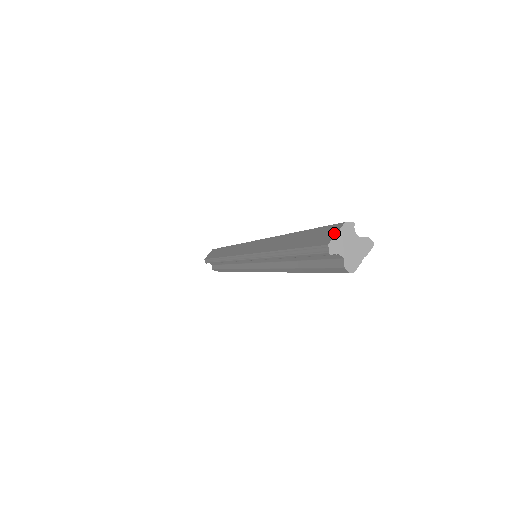
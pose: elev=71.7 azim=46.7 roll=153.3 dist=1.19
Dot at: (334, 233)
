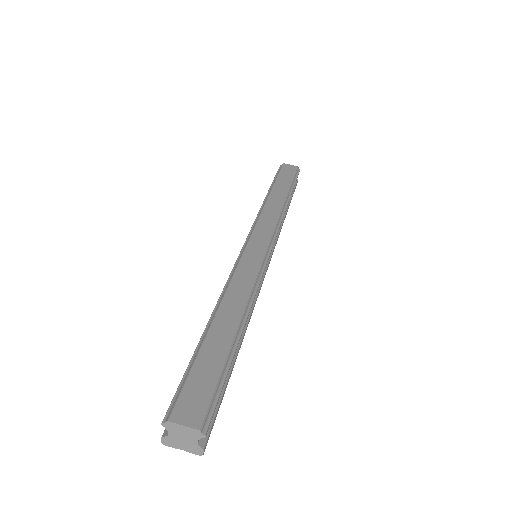
Dot at: (186, 421)
